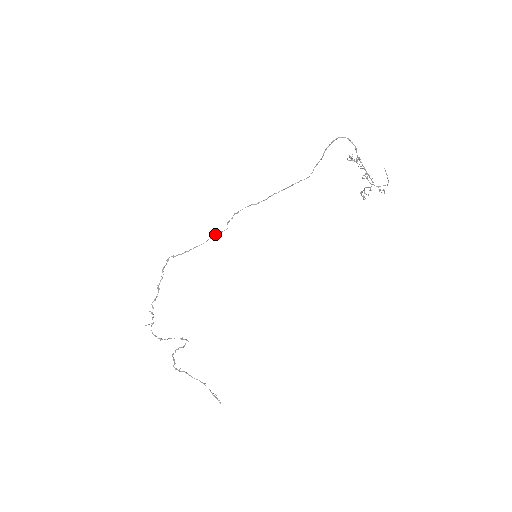
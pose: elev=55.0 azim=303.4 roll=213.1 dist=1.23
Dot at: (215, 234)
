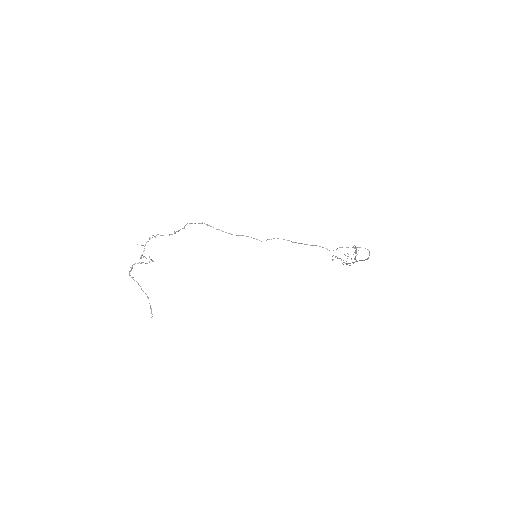
Dot at: occluded
